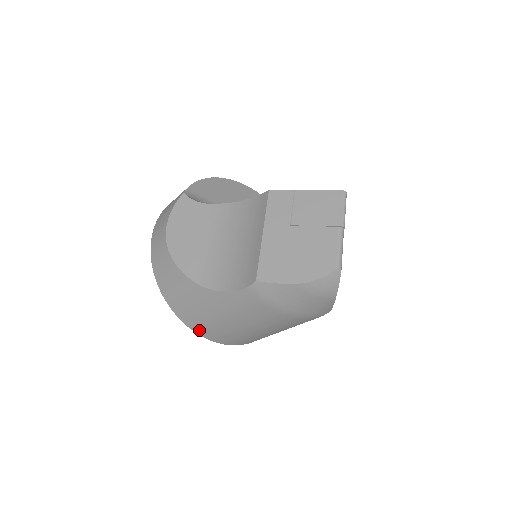
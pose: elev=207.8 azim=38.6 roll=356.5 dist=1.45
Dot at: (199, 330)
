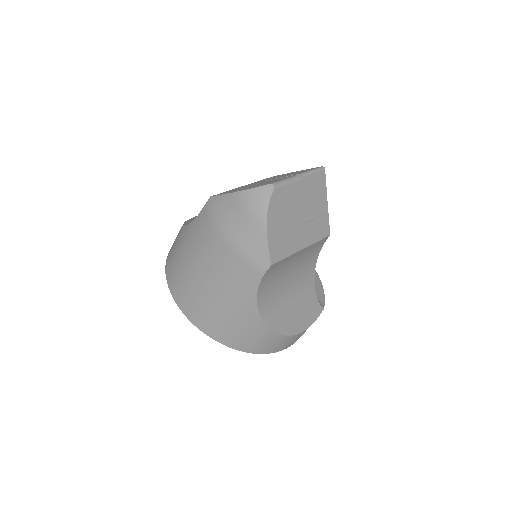
Dot at: (172, 286)
